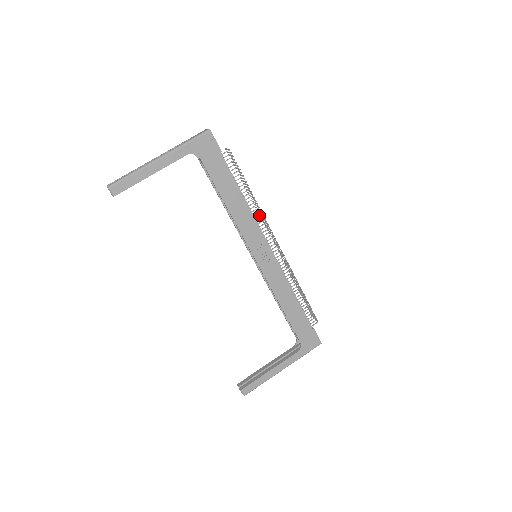
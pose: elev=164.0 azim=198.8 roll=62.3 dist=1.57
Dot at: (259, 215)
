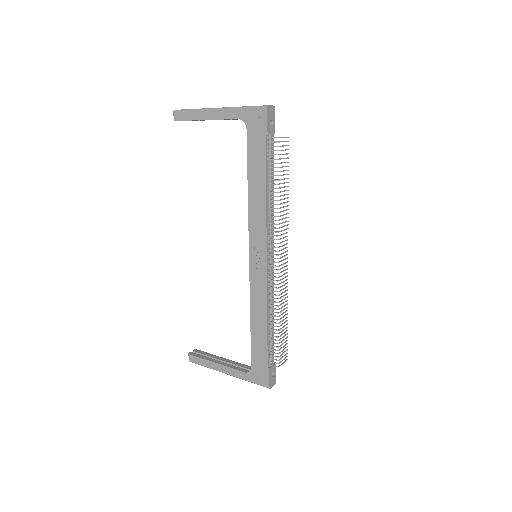
Dot at: (274, 220)
